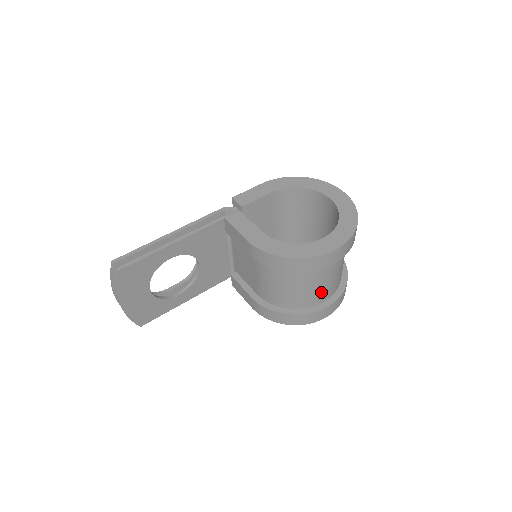
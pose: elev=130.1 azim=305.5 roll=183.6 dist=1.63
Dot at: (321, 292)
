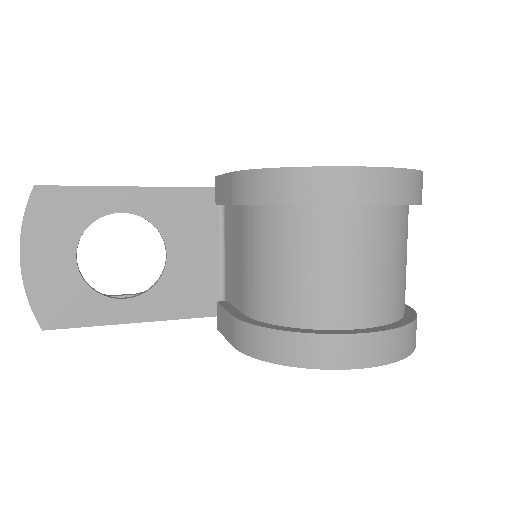
Dot at: (352, 294)
